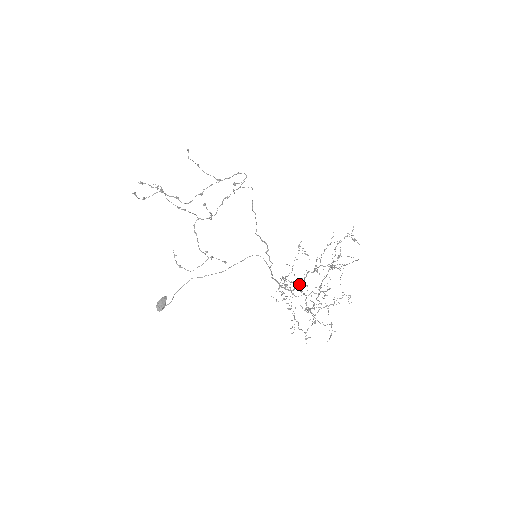
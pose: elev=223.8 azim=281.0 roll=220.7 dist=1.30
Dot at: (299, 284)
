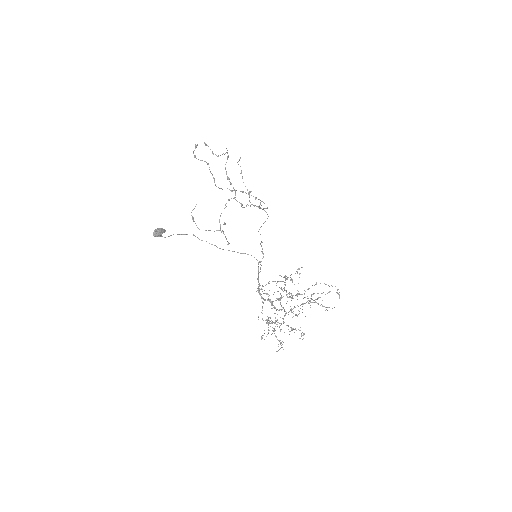
Dot at: occluded
